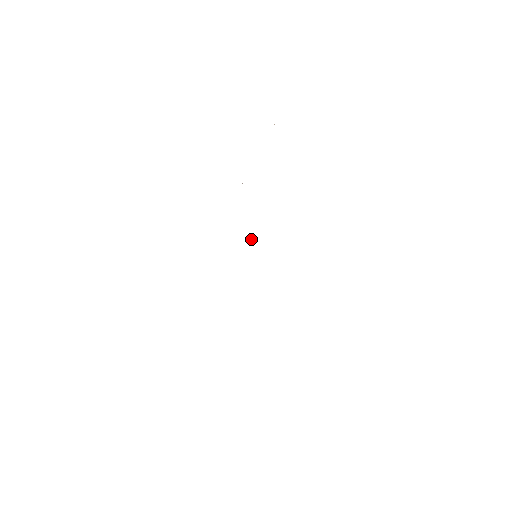
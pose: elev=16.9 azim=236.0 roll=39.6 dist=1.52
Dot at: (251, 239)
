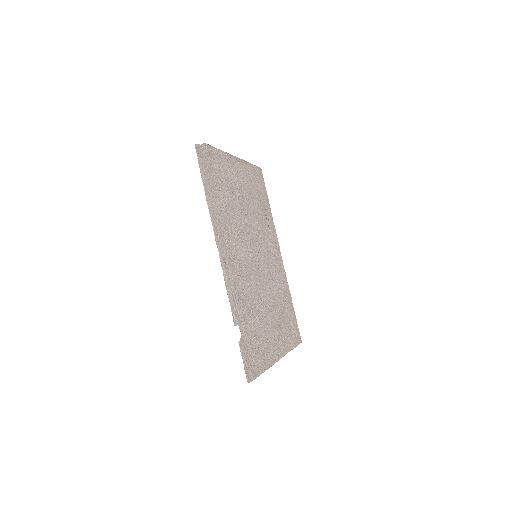
Dot at: (263, 251)
